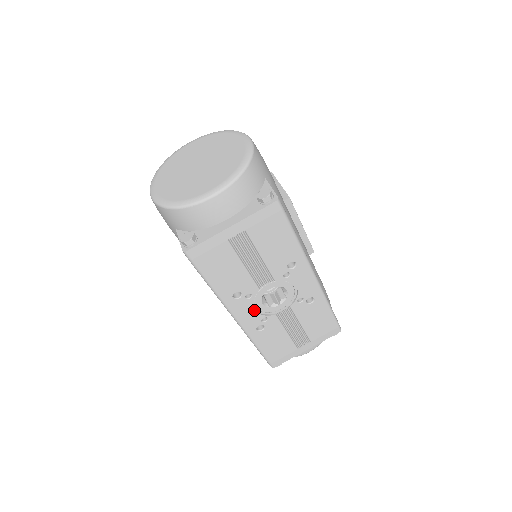
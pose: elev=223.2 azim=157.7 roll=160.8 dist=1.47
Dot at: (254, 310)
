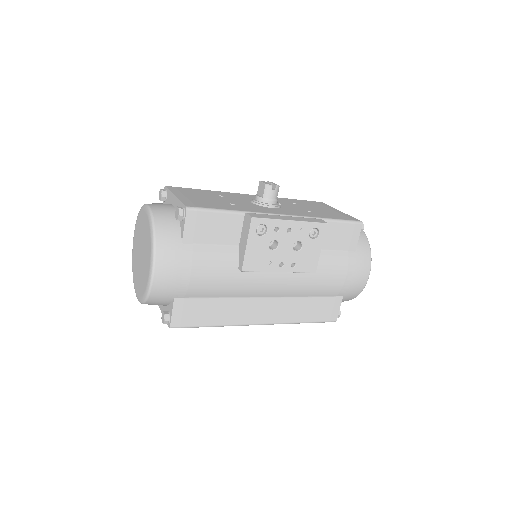
Dot at: occluded
